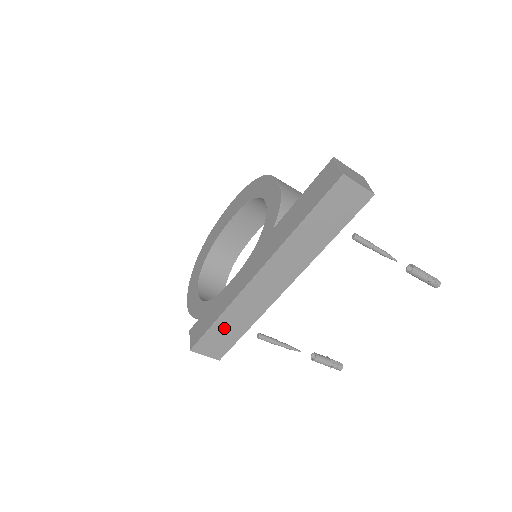
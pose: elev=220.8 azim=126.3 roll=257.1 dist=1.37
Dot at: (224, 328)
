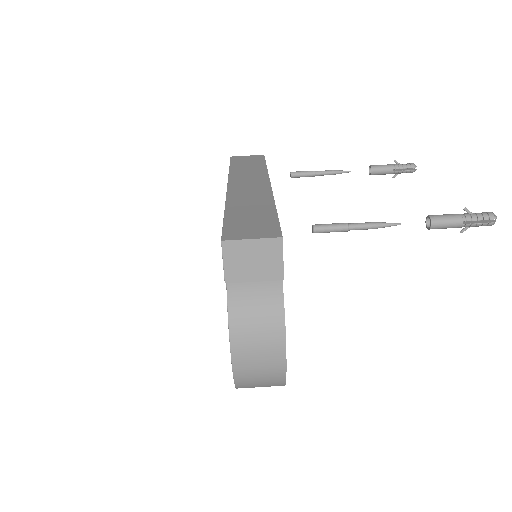
Dot at: (243, 215)
